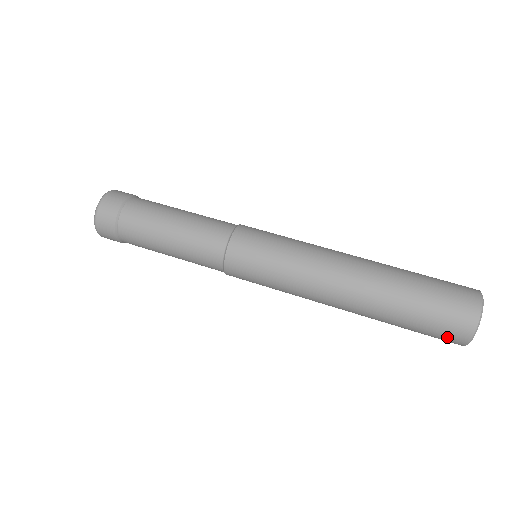
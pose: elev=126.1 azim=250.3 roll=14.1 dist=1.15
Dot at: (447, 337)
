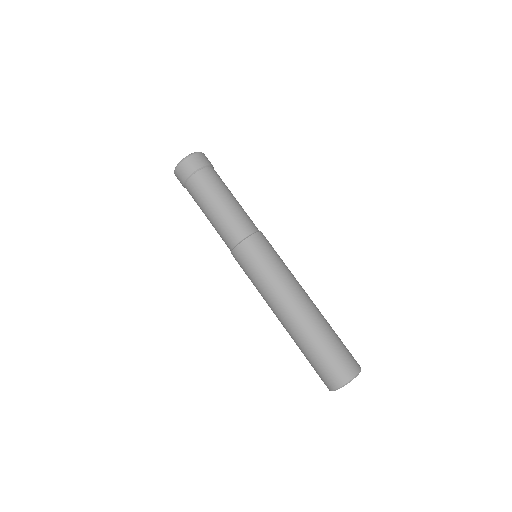
Dot at: (324, 380)
